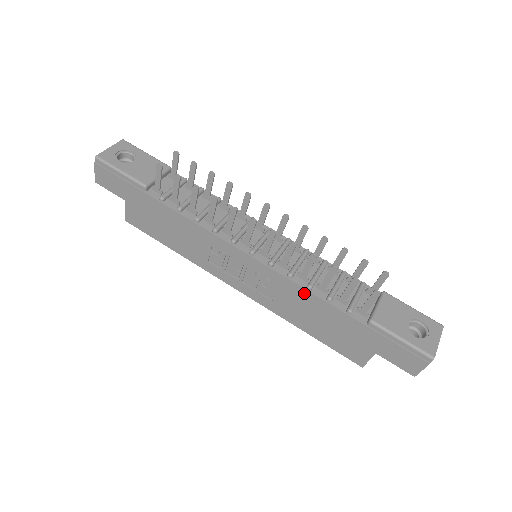
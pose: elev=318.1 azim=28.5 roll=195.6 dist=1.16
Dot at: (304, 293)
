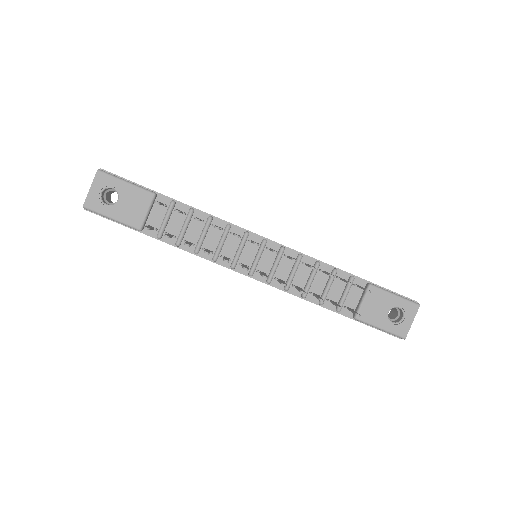
Dot at: (300, 297)
